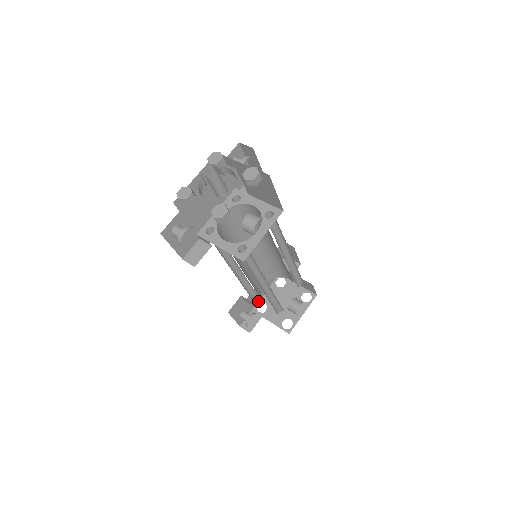
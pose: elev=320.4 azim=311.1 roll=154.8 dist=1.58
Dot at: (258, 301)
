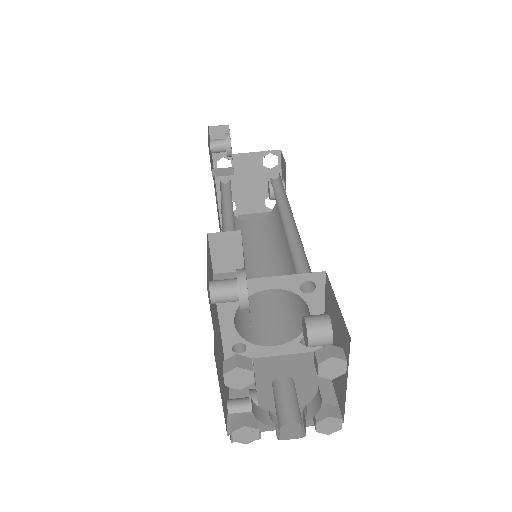
Dot at: occluded
